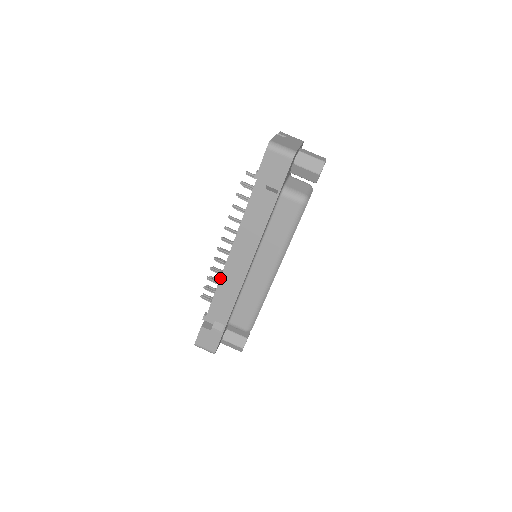
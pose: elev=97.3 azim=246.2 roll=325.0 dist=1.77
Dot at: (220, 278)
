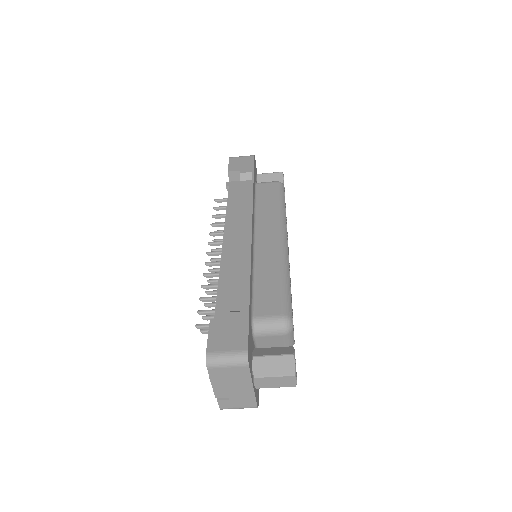
Dot at: occluded
